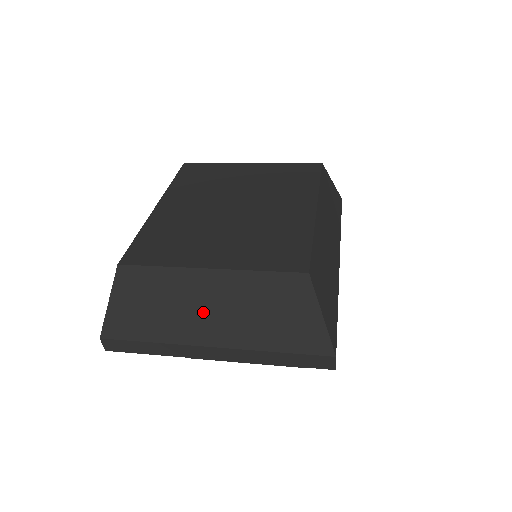
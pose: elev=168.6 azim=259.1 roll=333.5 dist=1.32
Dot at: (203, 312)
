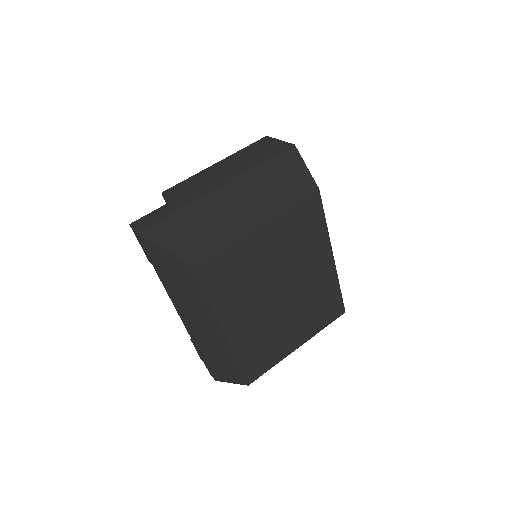
Dot at: occluded
